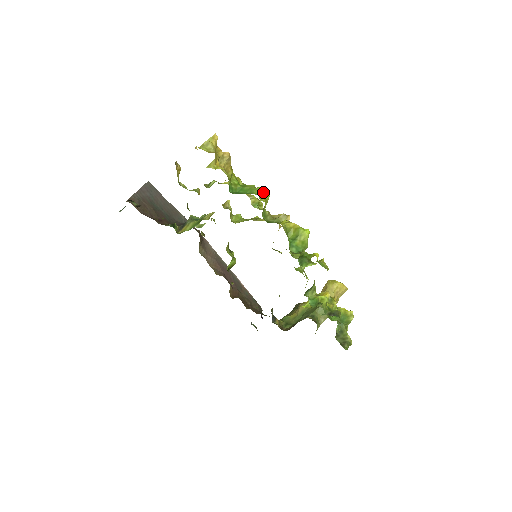
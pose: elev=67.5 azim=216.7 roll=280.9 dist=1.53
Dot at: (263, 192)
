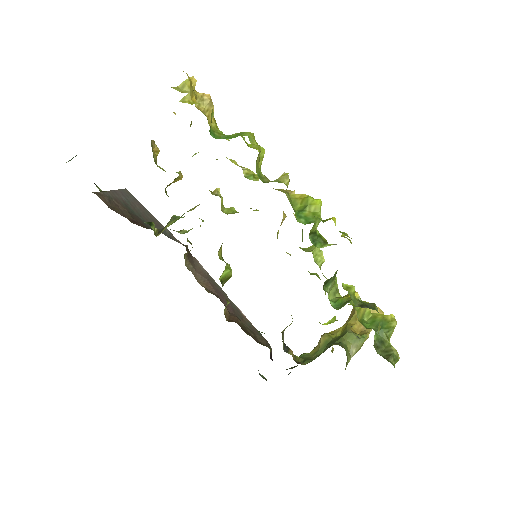
Dot at: (256, 147)
